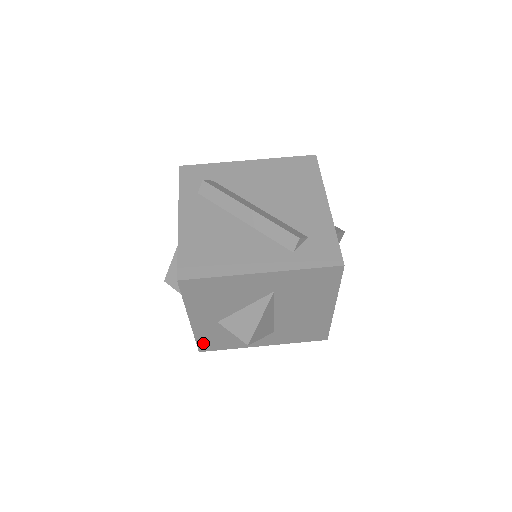
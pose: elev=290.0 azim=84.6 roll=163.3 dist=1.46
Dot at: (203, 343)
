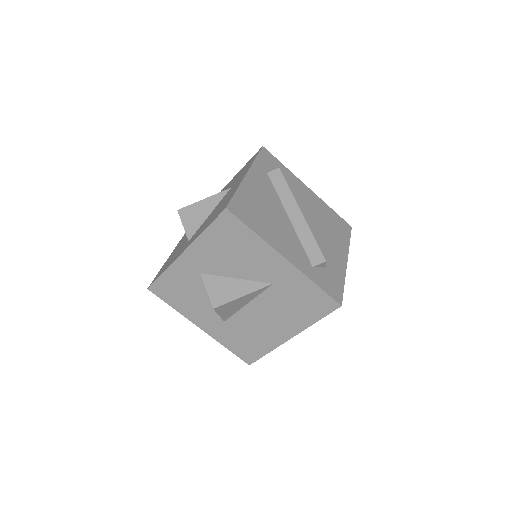
Dot at: (162, 283)
